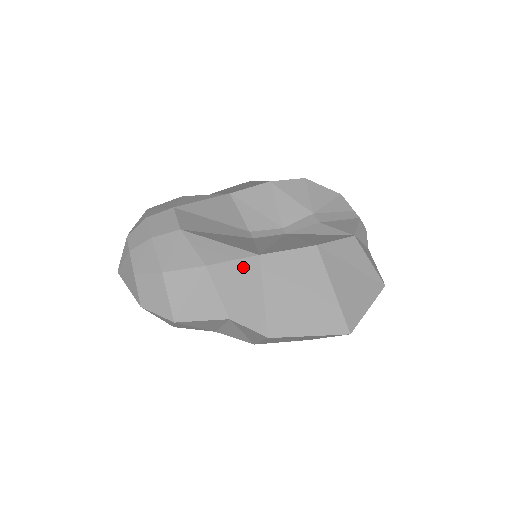
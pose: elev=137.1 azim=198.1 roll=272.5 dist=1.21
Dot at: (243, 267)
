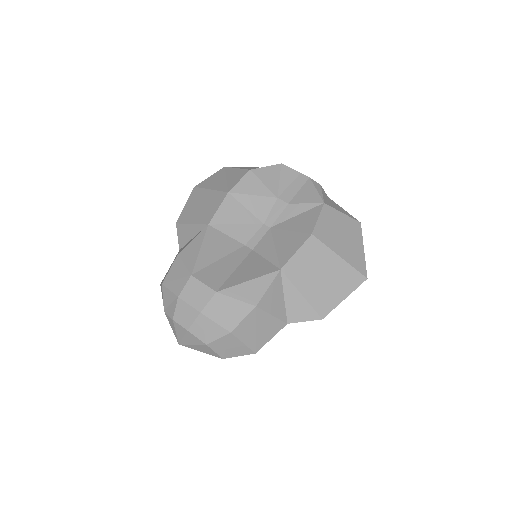
Dot at: (276, 286)
